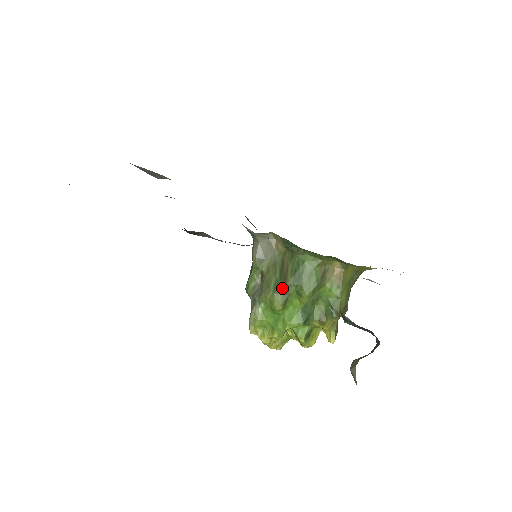
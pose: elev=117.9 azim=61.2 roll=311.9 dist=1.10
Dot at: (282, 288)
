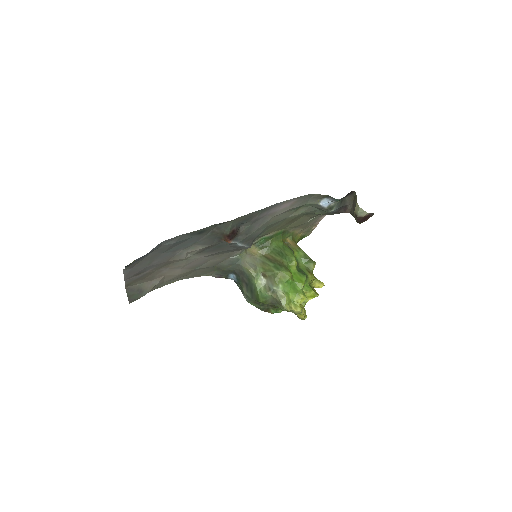
Dot at: (281, 265)
